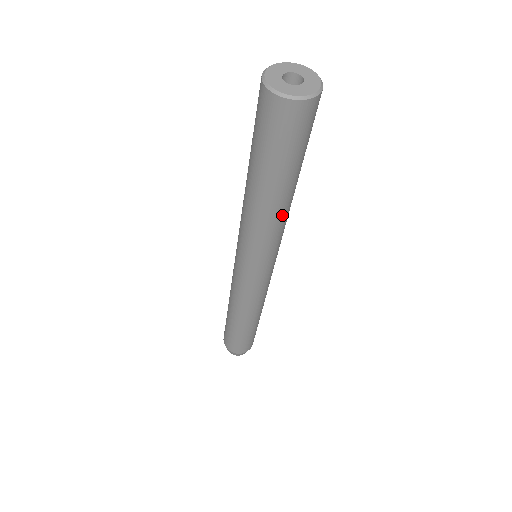
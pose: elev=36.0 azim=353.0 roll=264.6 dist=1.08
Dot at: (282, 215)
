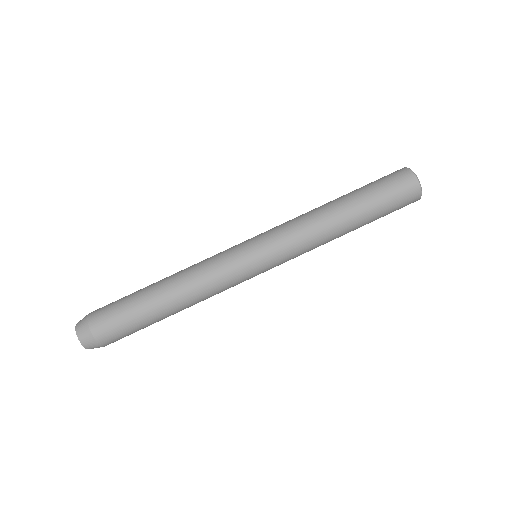
Dot at: (327, 228)
